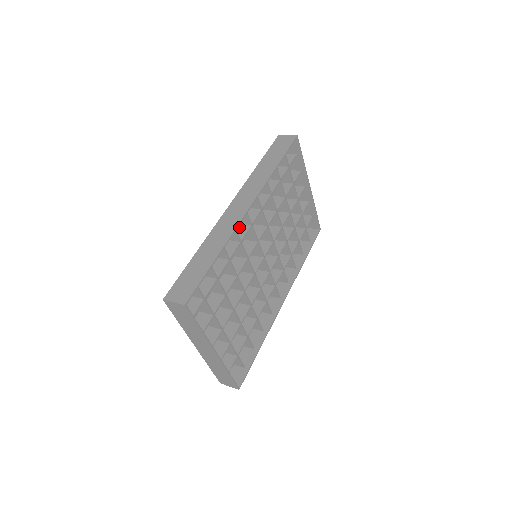
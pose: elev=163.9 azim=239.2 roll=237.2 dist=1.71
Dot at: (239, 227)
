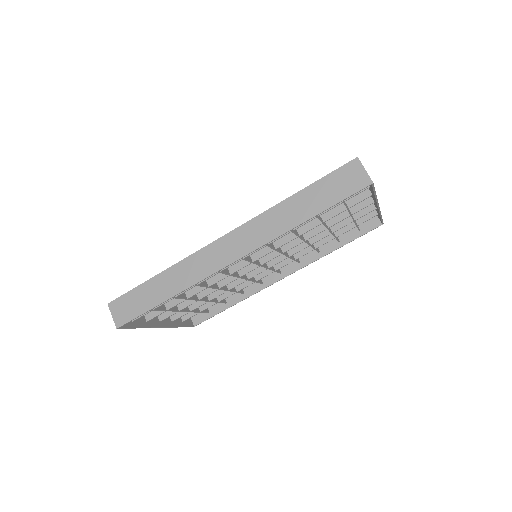
Dot at: occluded
